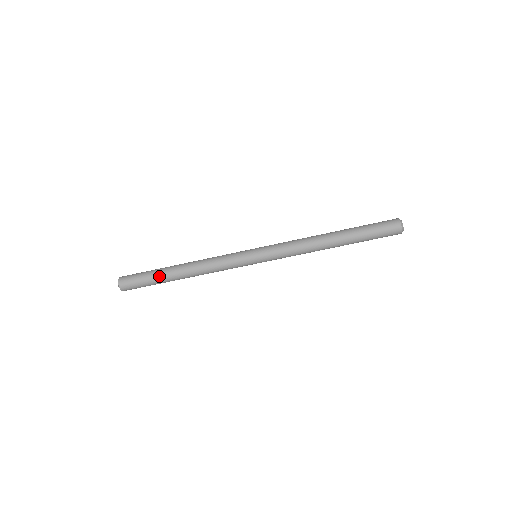
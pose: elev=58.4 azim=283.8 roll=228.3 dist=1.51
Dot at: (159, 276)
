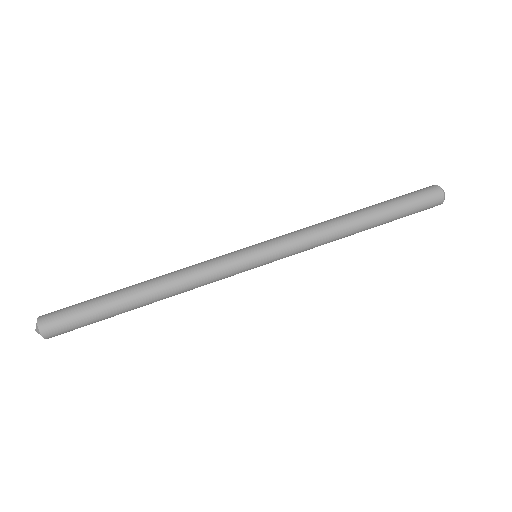
Dot at: (108, 294)
